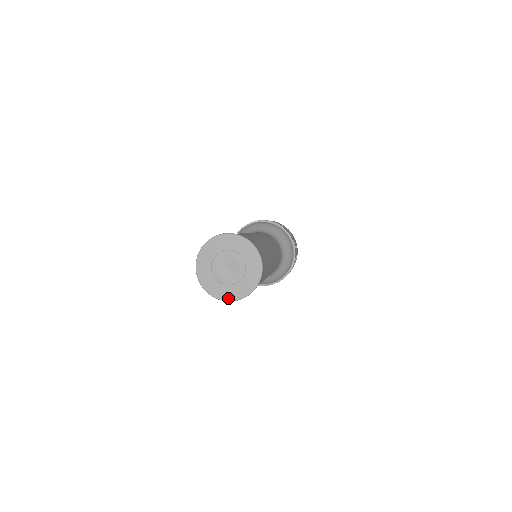
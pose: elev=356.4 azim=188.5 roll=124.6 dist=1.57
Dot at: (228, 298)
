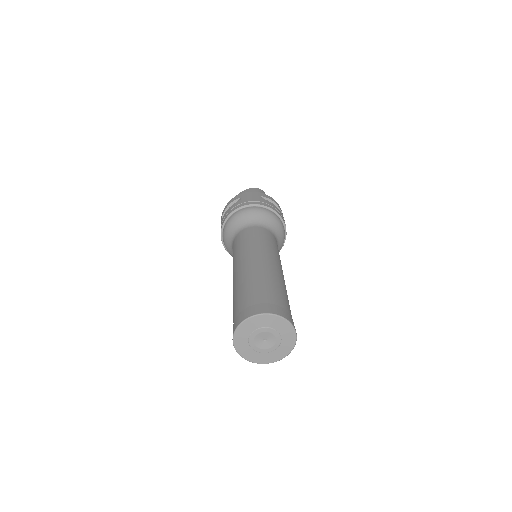
Dot at: (250, 359)
